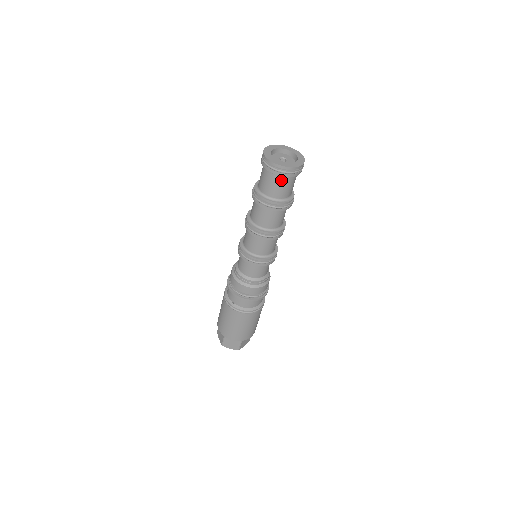
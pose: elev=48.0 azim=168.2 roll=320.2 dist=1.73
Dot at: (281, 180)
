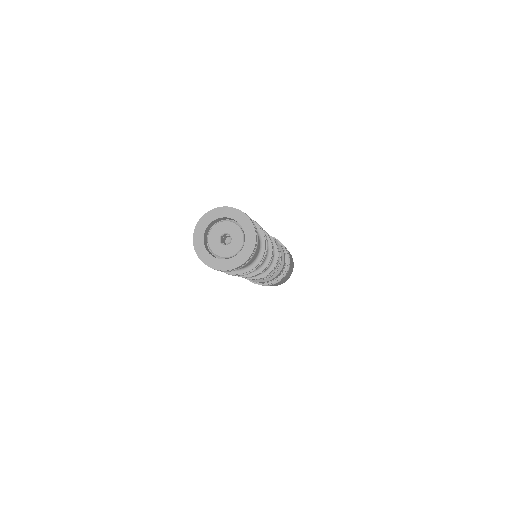
Dot at: occluded
